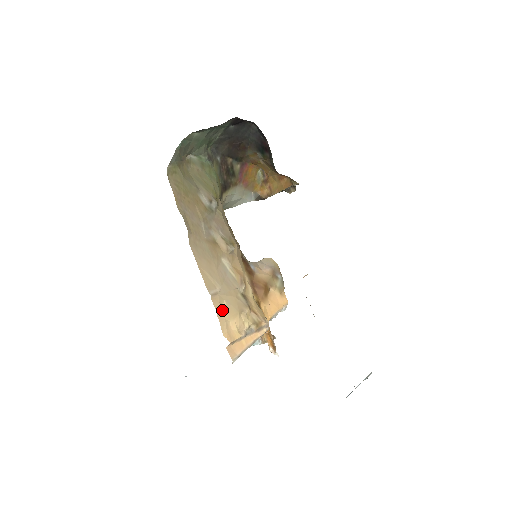
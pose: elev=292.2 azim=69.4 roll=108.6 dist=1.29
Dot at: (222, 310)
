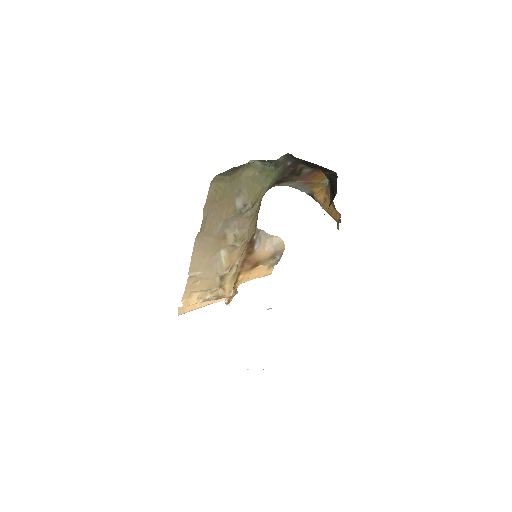
Dot at: (192, 286)
